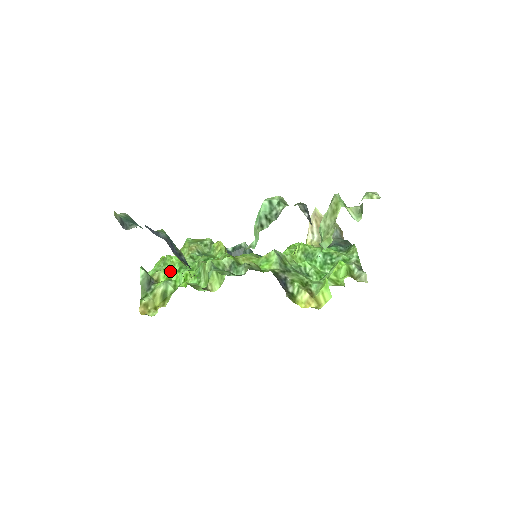
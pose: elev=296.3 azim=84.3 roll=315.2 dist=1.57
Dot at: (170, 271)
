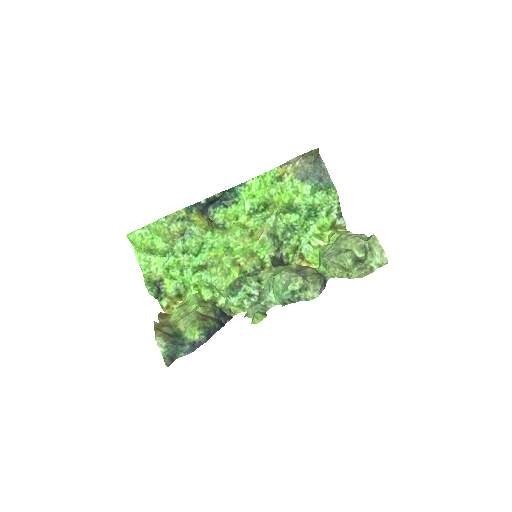
Dot at: (171, 274)
